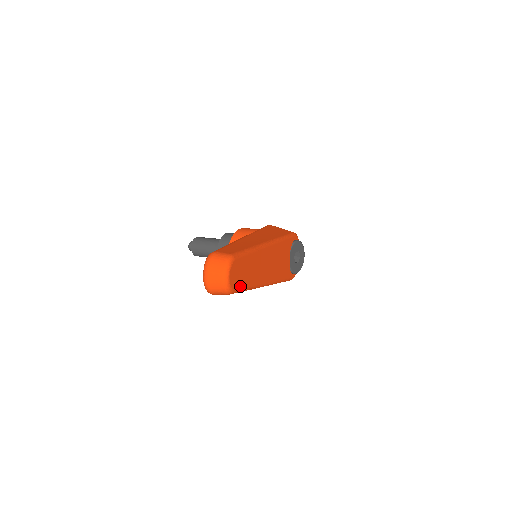
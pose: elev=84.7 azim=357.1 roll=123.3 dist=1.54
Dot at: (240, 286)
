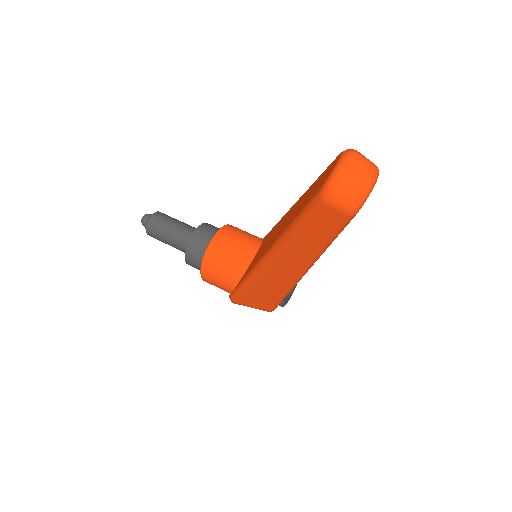
Dot at: occluded
